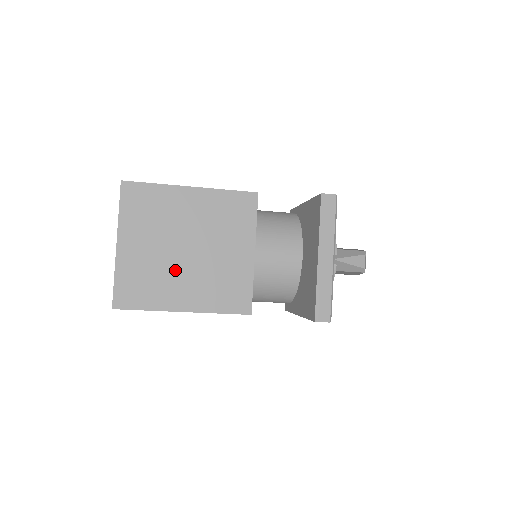
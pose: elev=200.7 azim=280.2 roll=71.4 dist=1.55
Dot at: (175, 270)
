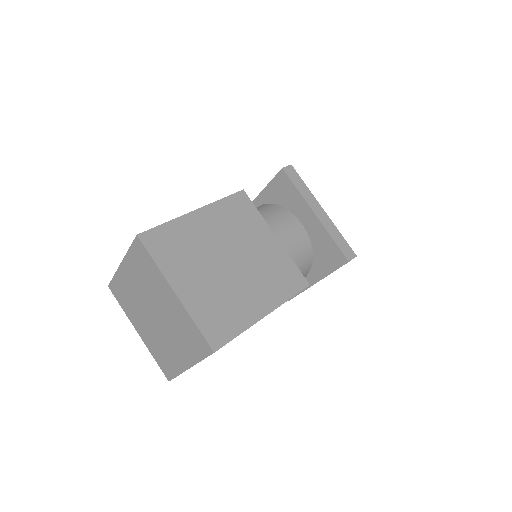
Dot at: occluded
